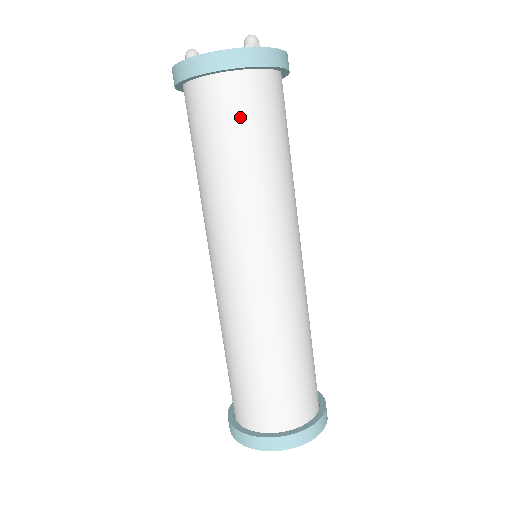
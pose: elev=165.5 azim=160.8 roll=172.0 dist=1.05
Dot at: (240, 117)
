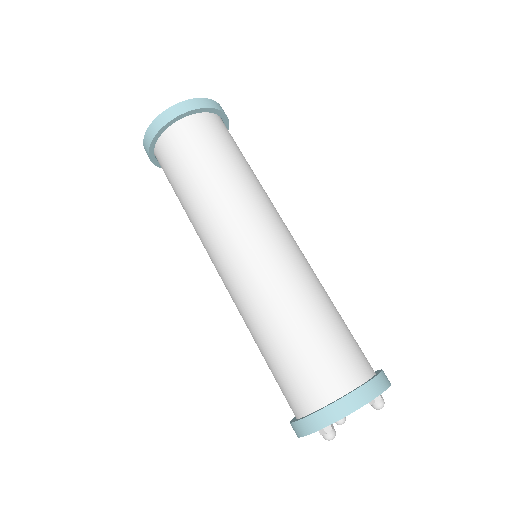
Dot at: (218, 138)
